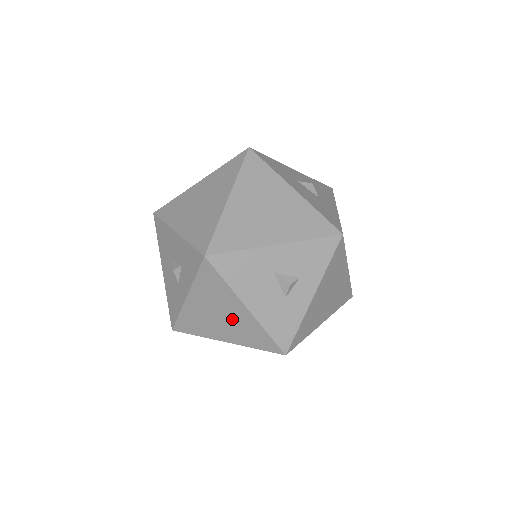
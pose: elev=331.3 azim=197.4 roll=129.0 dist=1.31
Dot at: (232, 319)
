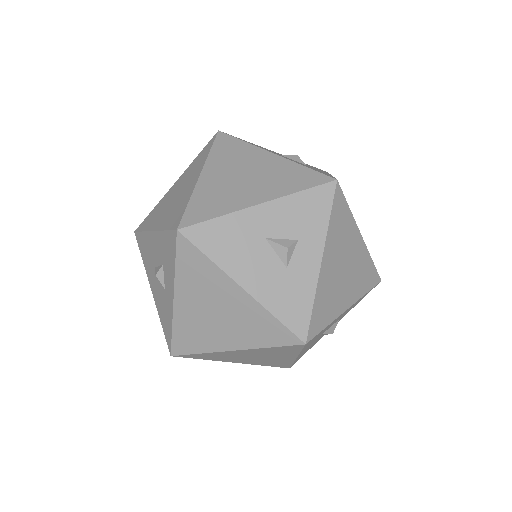
Dot at: (230, 312)
